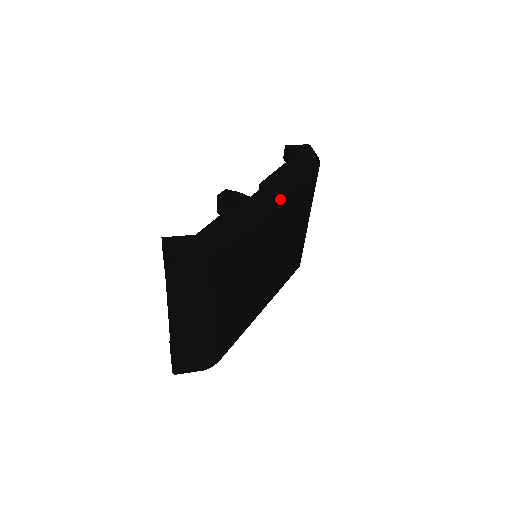
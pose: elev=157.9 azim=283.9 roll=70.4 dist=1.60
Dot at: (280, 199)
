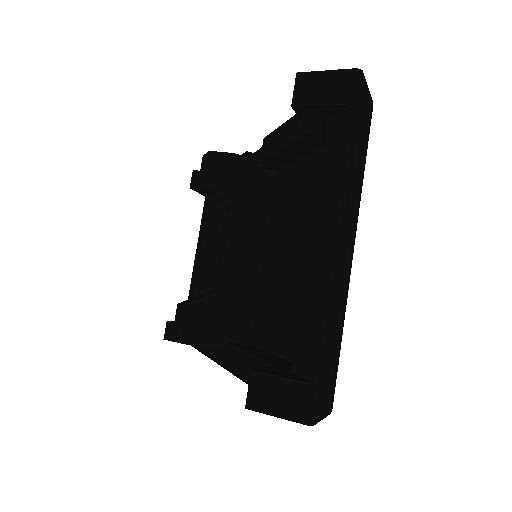
Dot at: occluded
